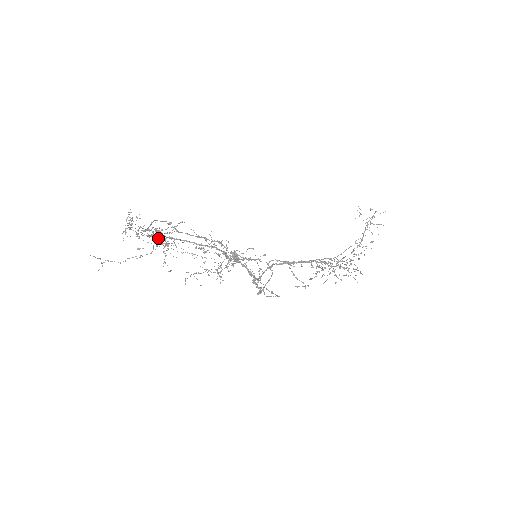
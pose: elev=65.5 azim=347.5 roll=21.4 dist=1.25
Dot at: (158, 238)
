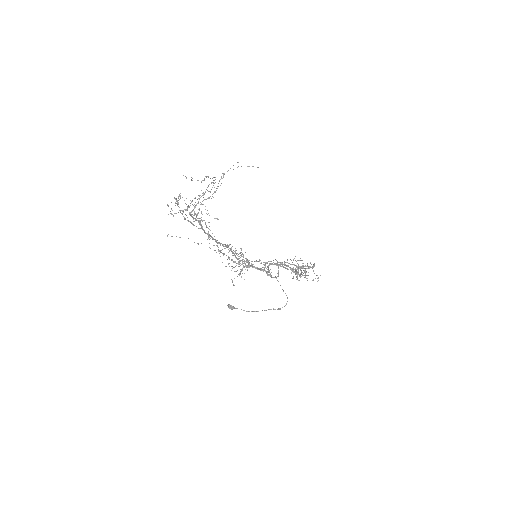
Dot at: (202, 204)
